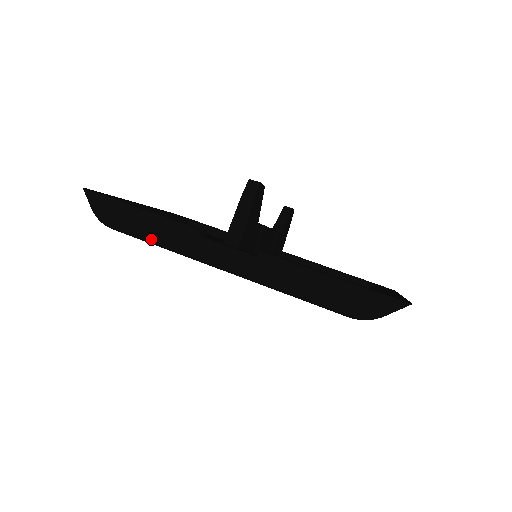
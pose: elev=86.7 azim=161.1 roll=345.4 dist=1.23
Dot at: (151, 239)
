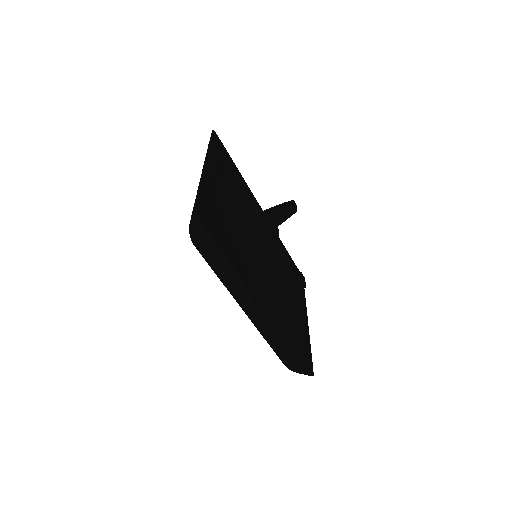
Dot at: (218, 275)
